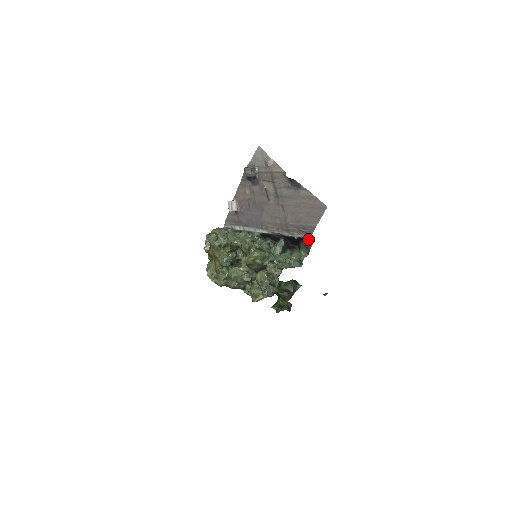
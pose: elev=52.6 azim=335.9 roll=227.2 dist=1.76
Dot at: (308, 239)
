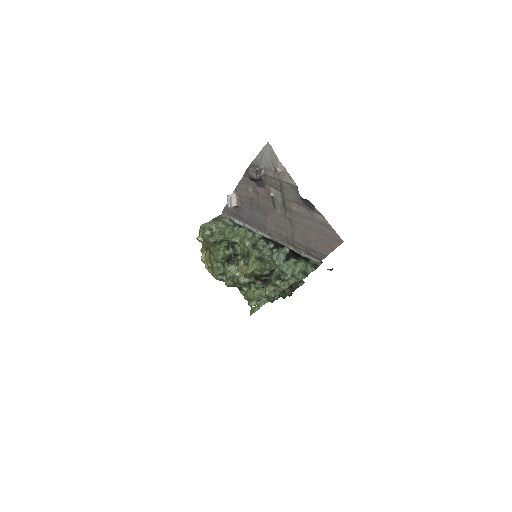
Dot at: occluded
